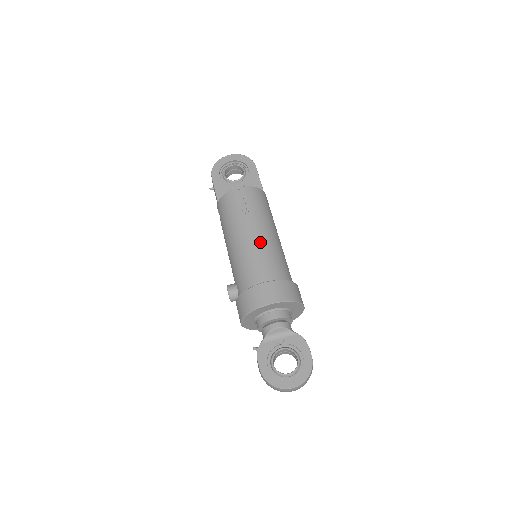
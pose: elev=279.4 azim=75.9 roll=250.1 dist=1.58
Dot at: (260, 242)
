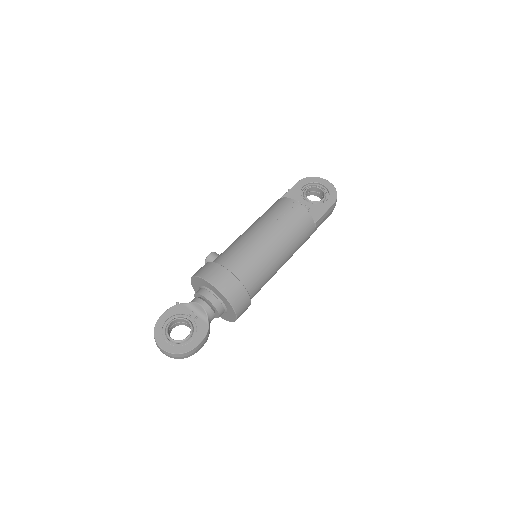
Dot at: (261, 245)
